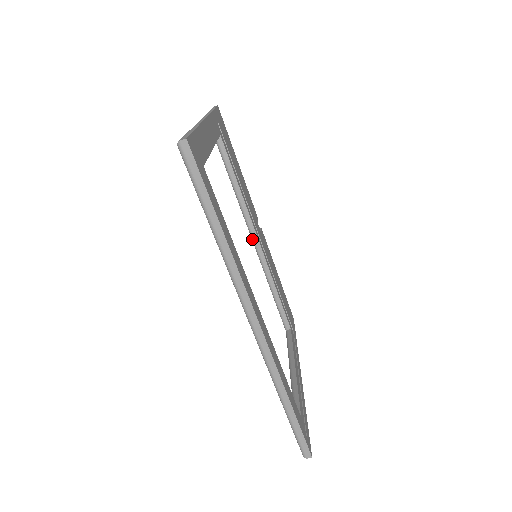
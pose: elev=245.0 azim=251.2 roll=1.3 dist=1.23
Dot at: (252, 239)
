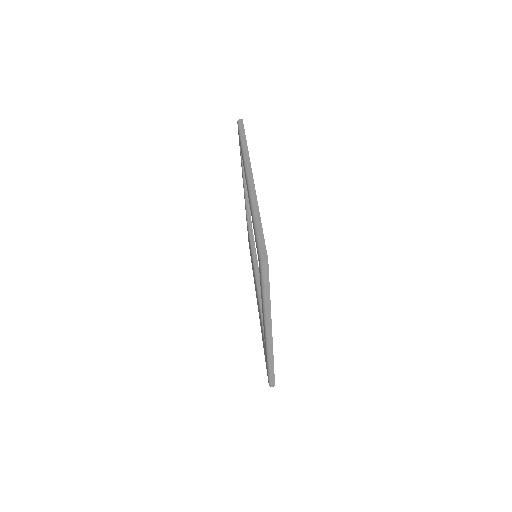
Dot at: (255, 274)
